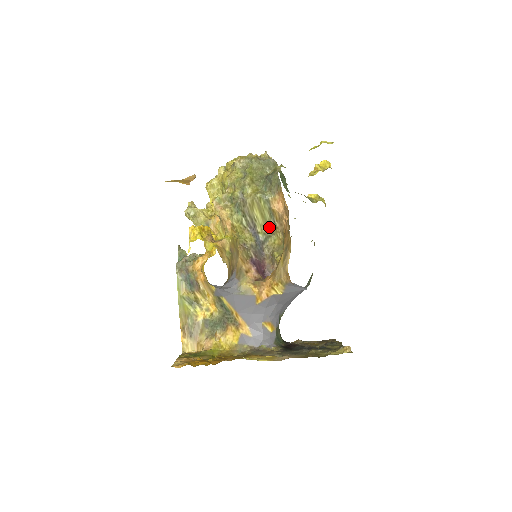
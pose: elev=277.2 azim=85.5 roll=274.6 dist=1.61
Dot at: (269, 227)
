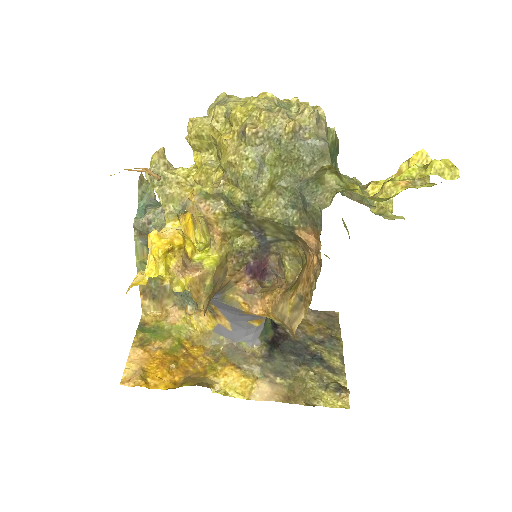
Dot at: (285, 235)
